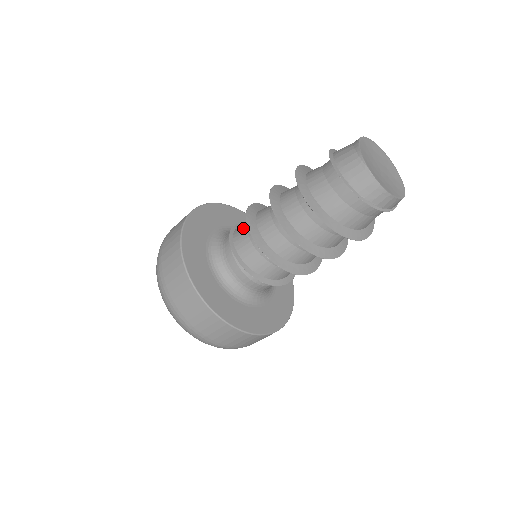
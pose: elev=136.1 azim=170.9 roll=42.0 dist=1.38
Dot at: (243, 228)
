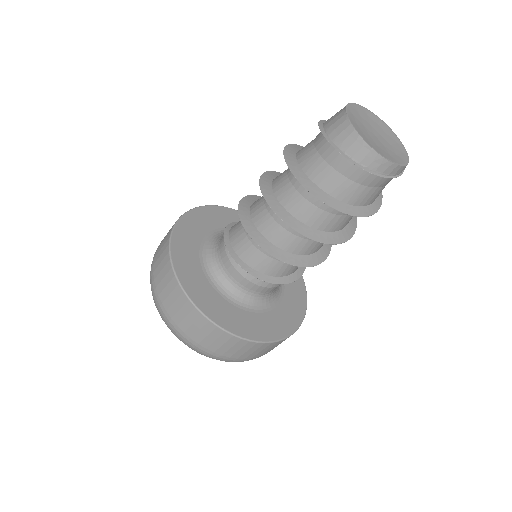
Dot at: occluded
